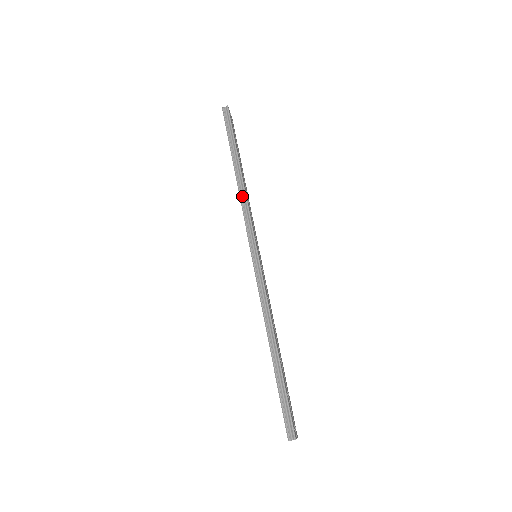
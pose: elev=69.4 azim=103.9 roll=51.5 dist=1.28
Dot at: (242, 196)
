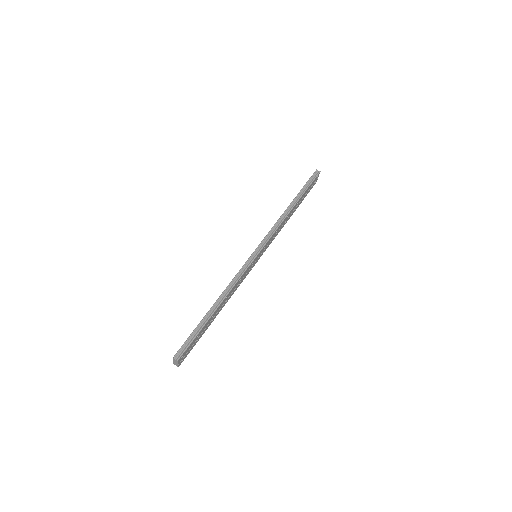
Dot at: (281, 219)
